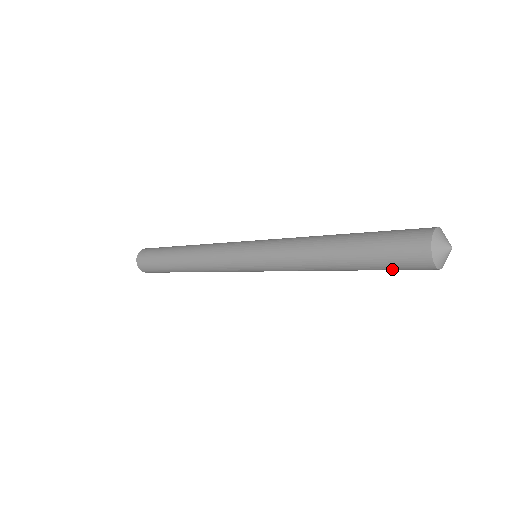
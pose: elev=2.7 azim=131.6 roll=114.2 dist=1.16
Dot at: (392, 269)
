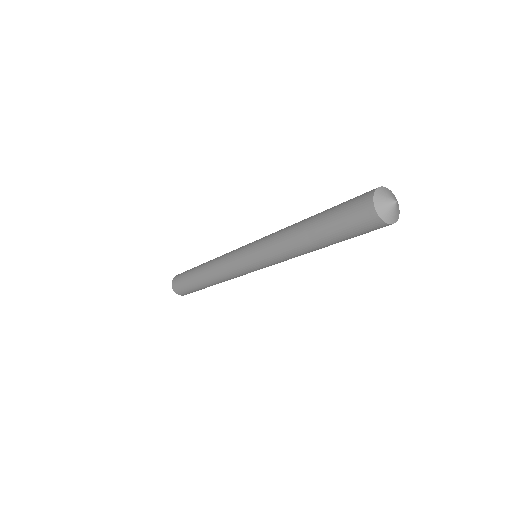
Dot at: (353, 235)
